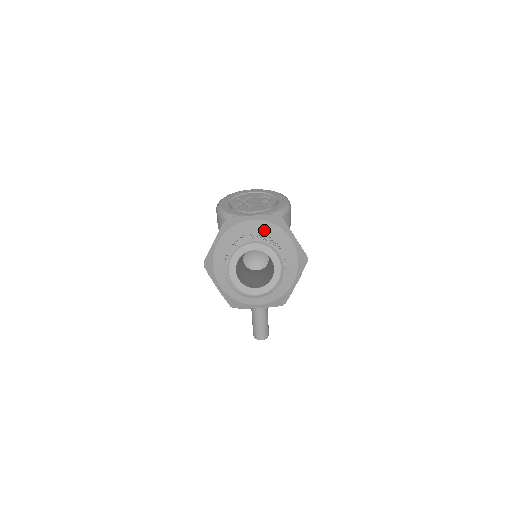
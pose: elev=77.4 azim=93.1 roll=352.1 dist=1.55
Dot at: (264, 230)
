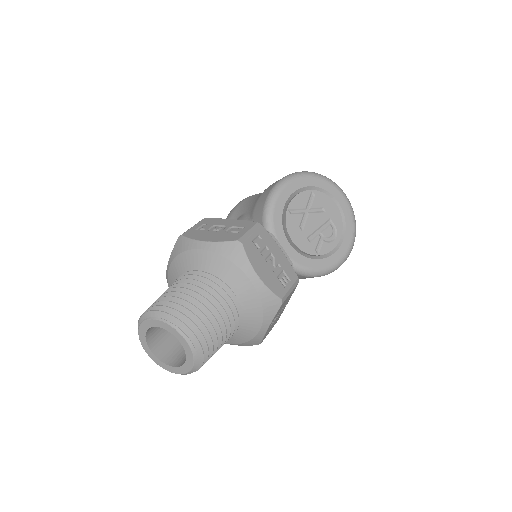
Dot at: (245, 301)
